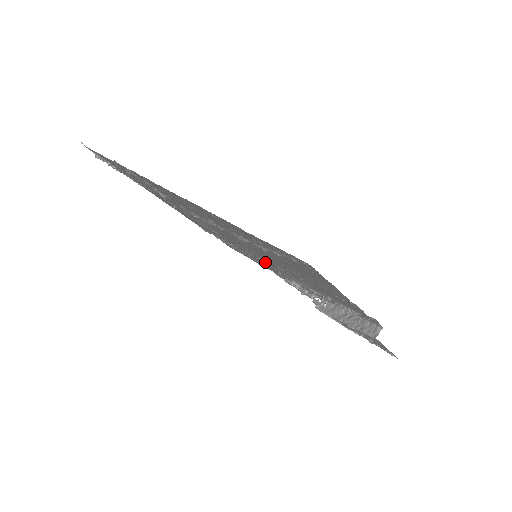
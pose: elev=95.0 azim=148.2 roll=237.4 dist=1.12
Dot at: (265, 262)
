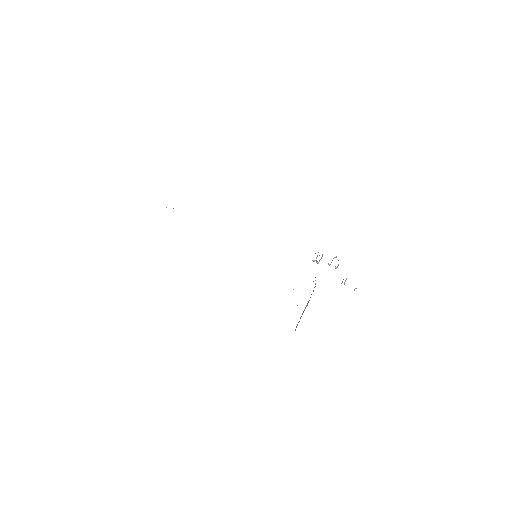
Dot at: occluded
